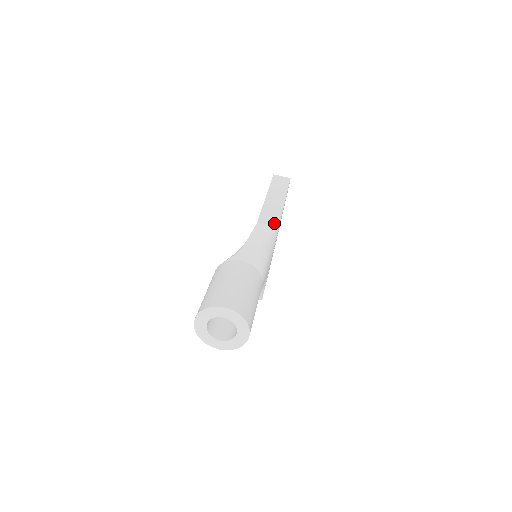
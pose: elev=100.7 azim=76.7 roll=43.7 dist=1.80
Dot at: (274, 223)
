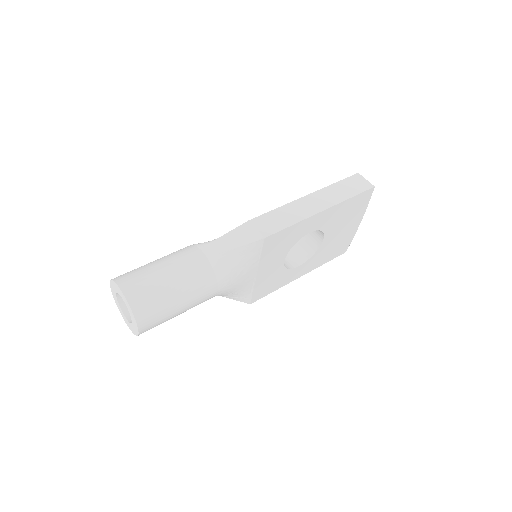
Dot at: (267, 230)
